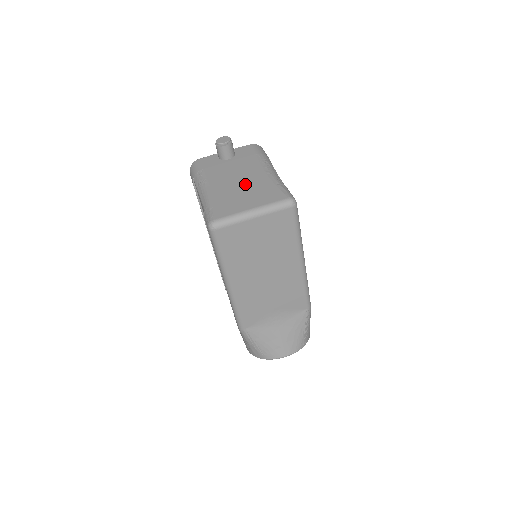
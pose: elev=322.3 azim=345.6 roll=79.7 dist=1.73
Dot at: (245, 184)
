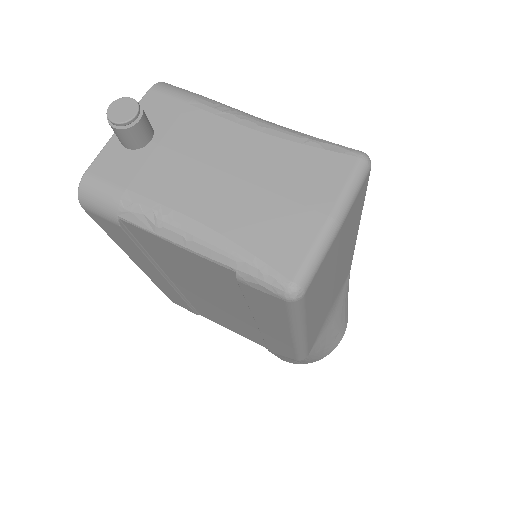
Dot at: (252, 174)
